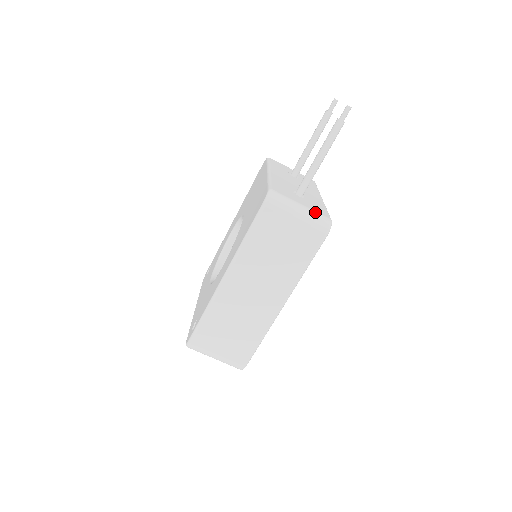
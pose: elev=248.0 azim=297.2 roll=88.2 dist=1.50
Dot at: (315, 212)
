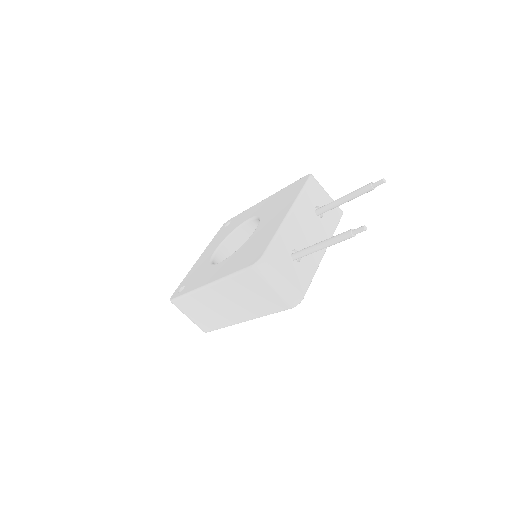
Dot at: (292, 288)
